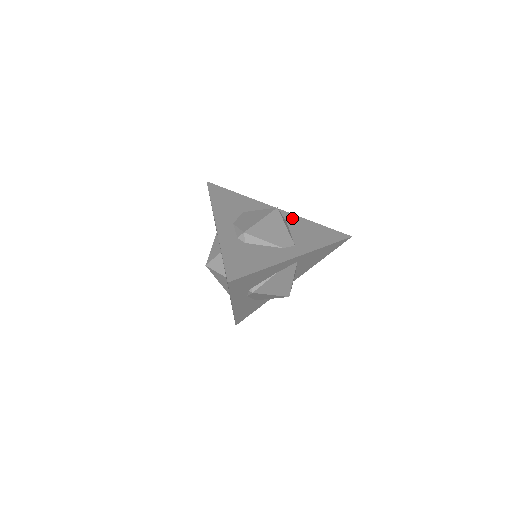
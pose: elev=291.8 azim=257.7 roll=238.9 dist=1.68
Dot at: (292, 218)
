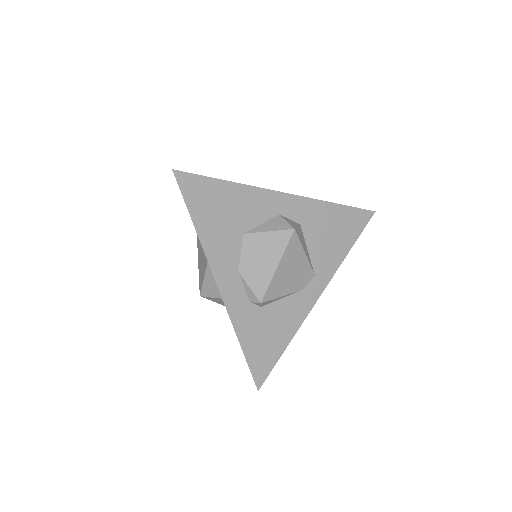
Dot at: (306, 210)
